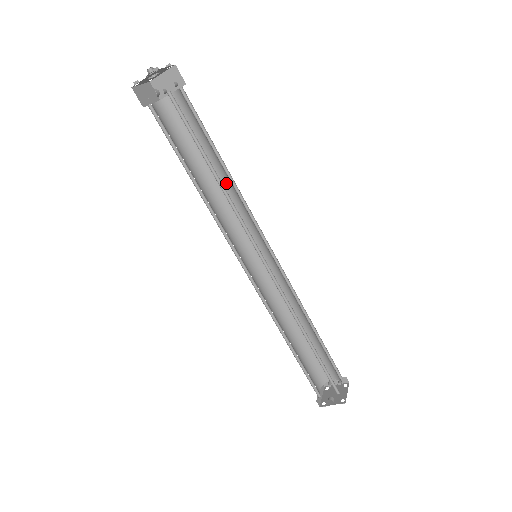
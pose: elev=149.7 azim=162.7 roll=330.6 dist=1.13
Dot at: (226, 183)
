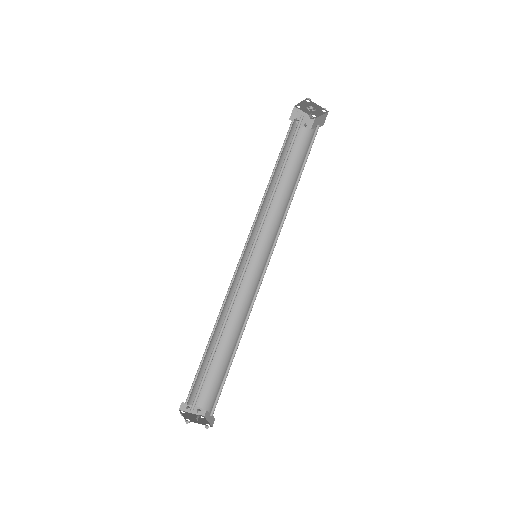
Dot at: (276, 197)
